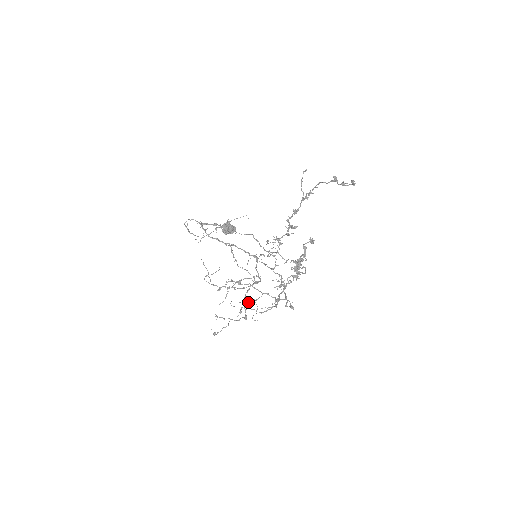
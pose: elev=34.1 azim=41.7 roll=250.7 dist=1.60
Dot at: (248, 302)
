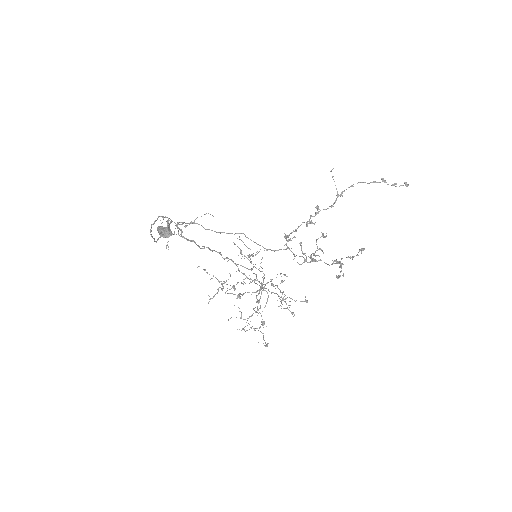
Dot at: occluded
